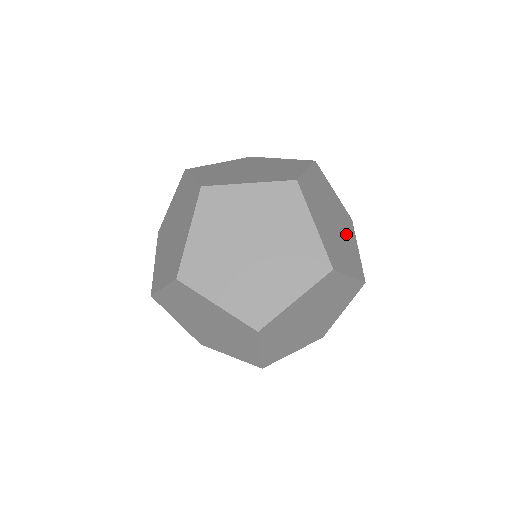
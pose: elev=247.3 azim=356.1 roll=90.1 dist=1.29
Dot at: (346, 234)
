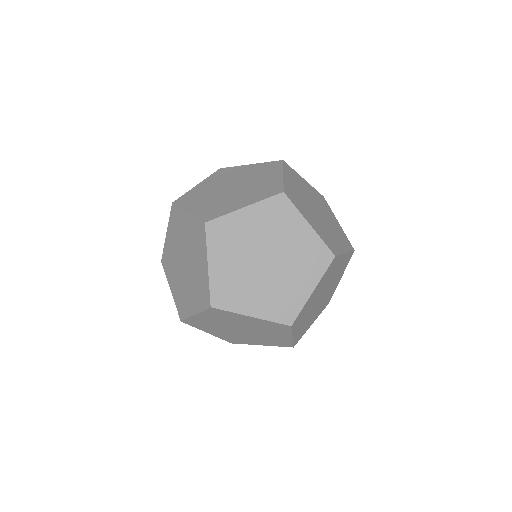
Dot at: (332, 231)
